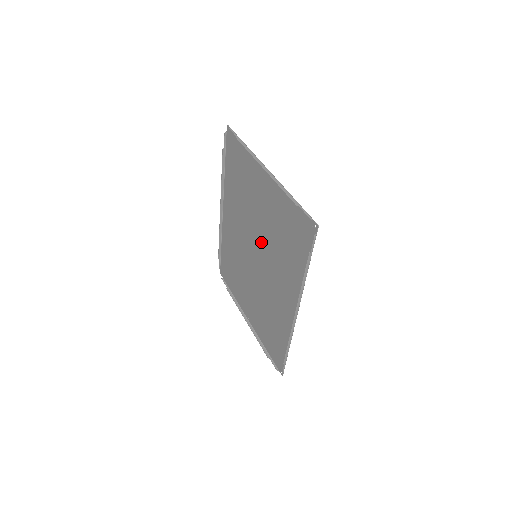
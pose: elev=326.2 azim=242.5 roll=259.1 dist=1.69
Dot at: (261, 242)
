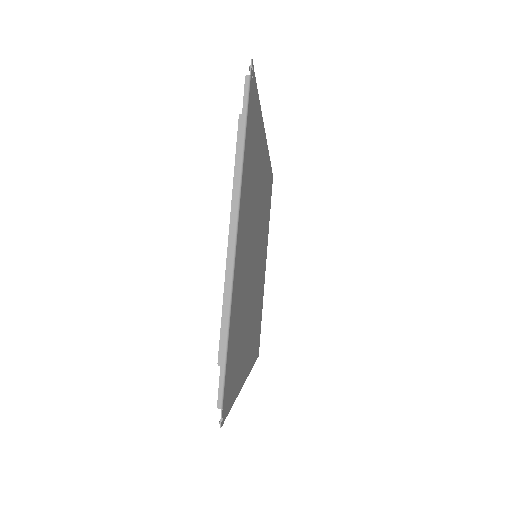
Dot at: (251, 264)
